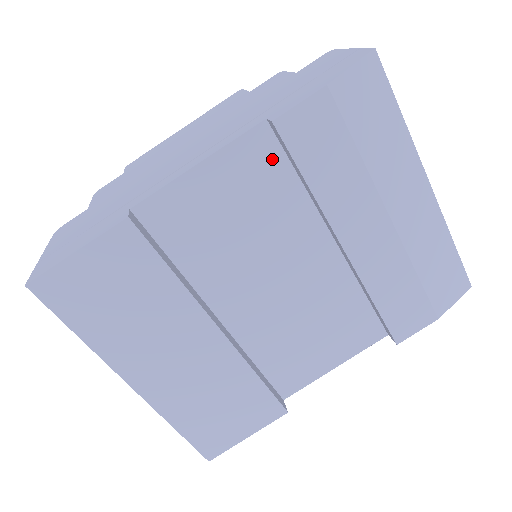
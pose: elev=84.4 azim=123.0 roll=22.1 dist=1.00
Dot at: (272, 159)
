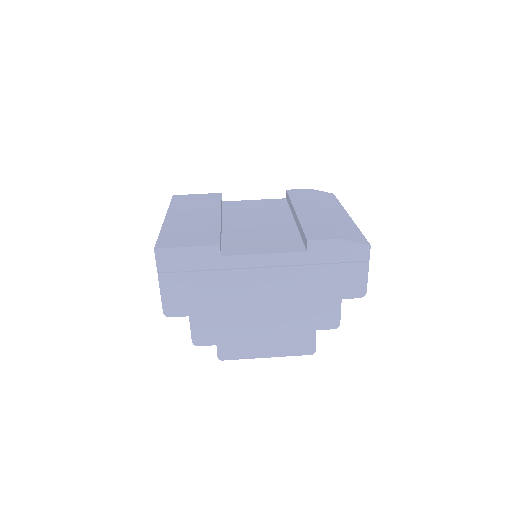
Dot at: (282, 203)
